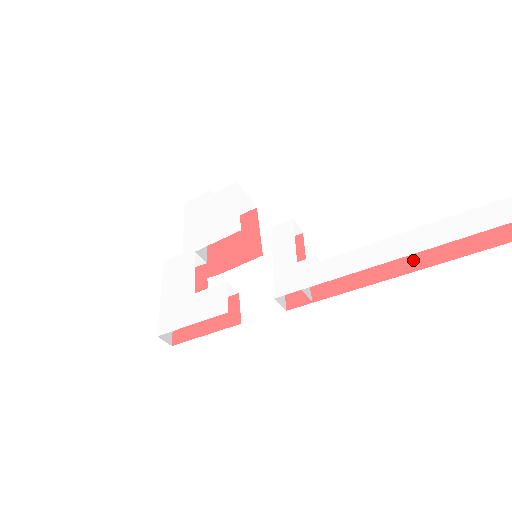
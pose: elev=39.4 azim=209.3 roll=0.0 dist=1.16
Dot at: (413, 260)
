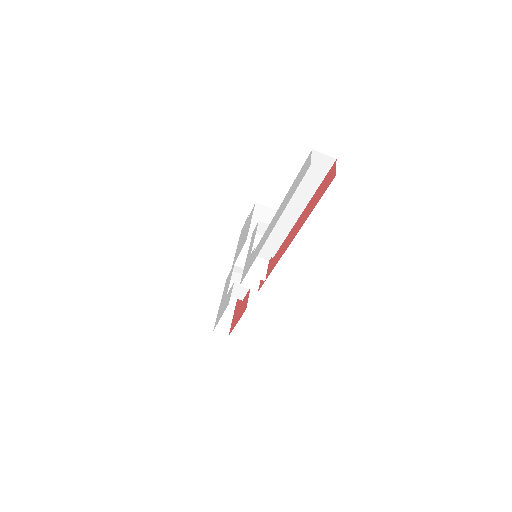
Dot at: (297, 226)
